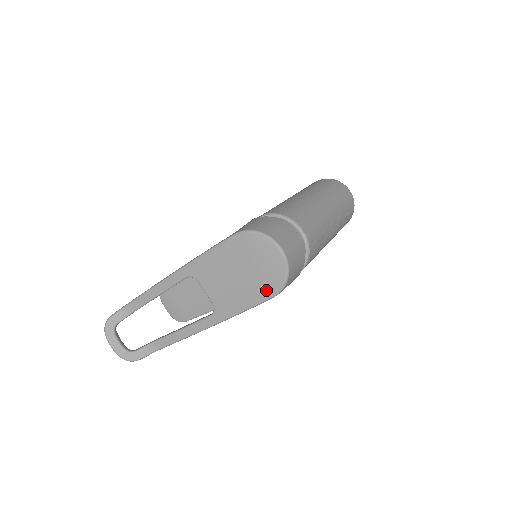
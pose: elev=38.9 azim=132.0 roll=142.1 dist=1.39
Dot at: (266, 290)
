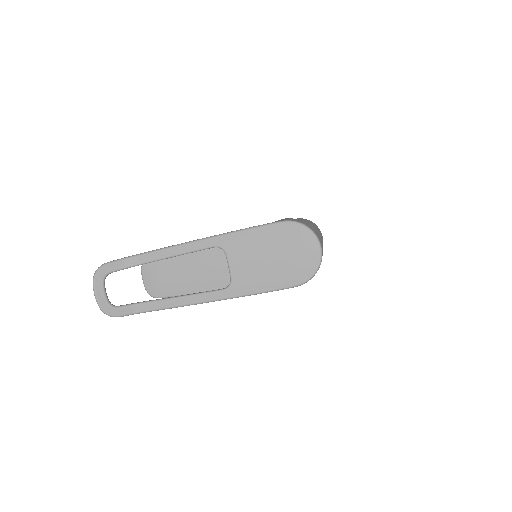
Dot at: (292, 278)
